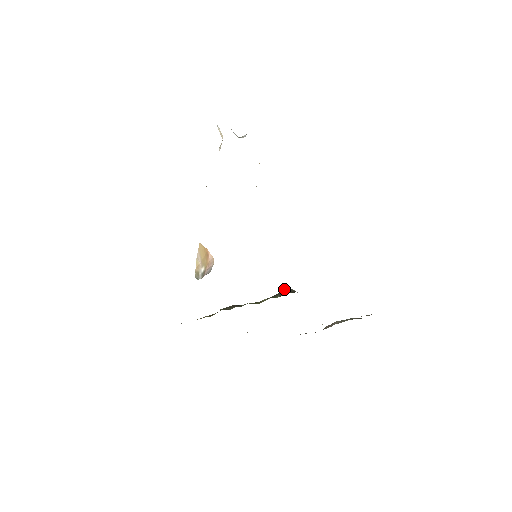
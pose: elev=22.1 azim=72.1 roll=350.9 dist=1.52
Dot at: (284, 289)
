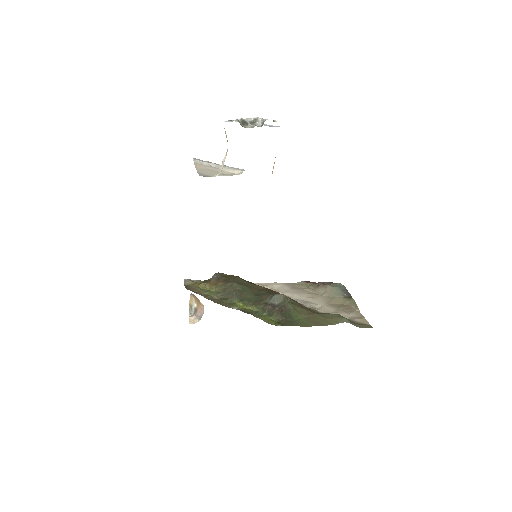
Dot at: (276, 296)
